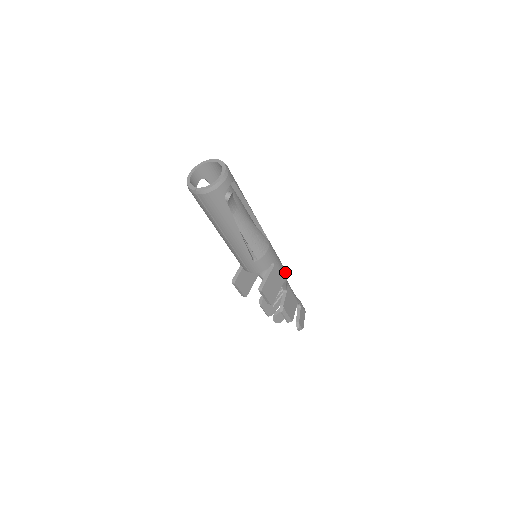
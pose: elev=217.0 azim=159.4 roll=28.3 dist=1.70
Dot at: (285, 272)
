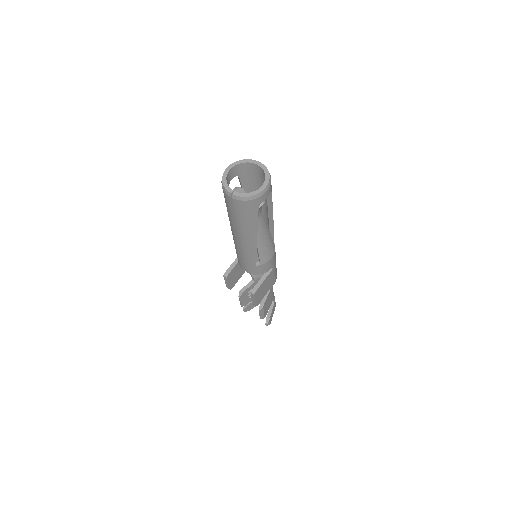
Dot at: (276, 275)
